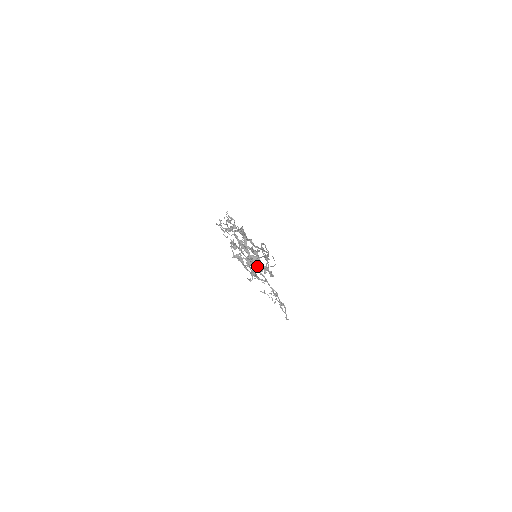
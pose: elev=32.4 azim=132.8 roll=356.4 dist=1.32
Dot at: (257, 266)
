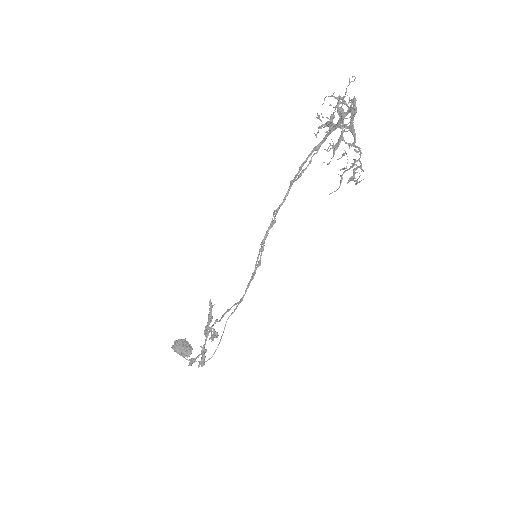
Dot at: (353, 127)
